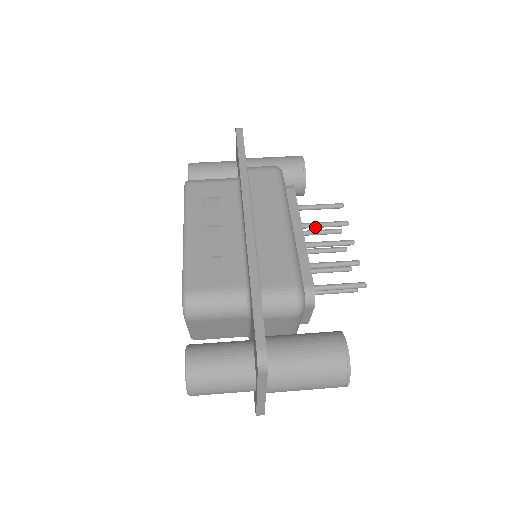
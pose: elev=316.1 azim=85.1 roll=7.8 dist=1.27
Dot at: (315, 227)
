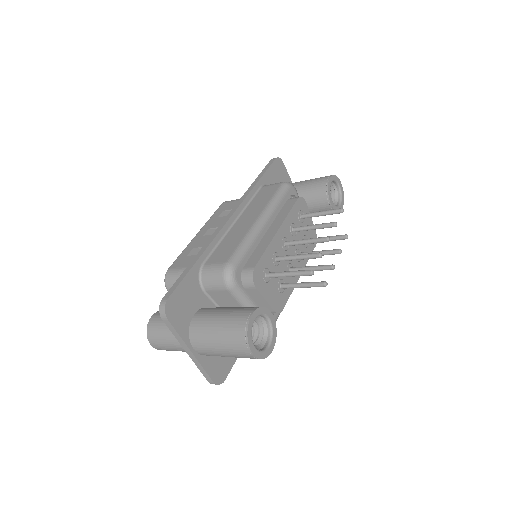
Dot at: (306, 229)
